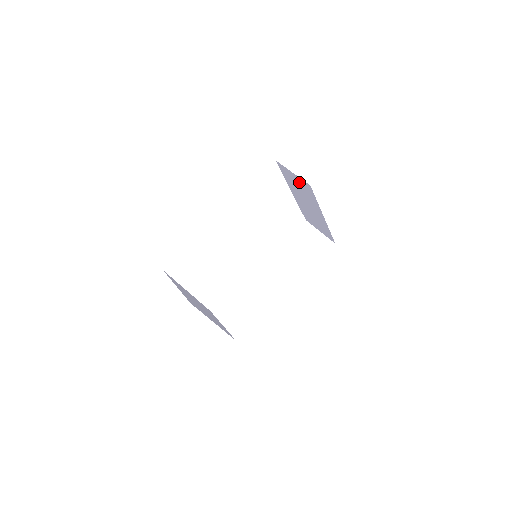
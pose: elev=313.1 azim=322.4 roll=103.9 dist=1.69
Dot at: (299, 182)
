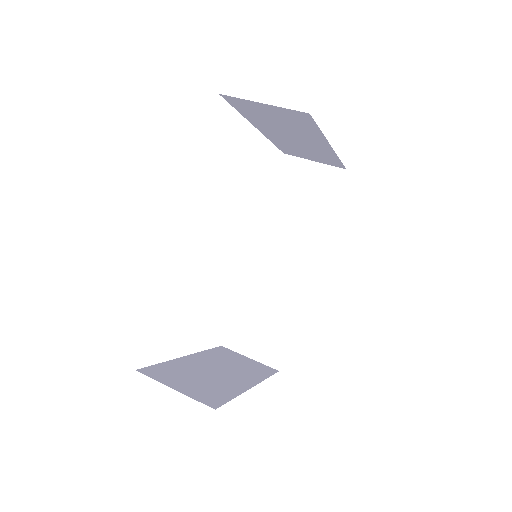
Dot at: (278, 113)
